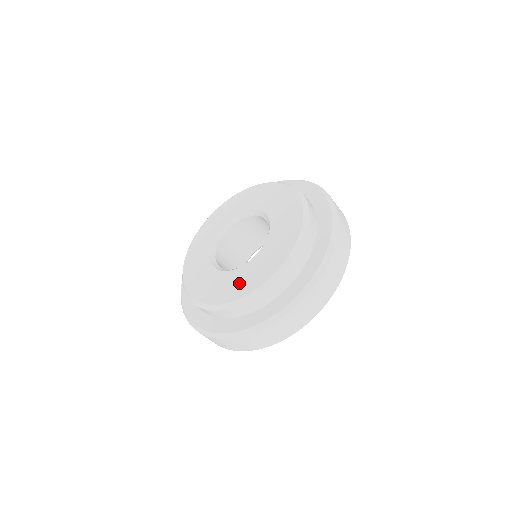
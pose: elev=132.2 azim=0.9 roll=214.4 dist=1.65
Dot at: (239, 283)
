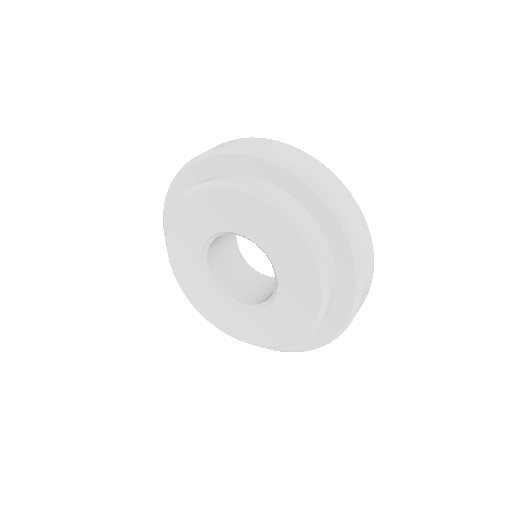
Dot at: (280, 326)
